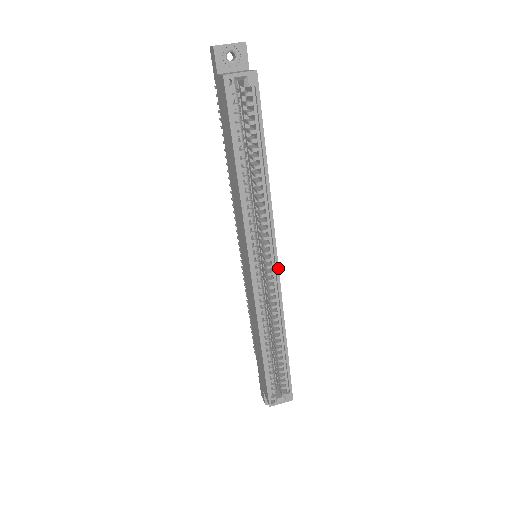
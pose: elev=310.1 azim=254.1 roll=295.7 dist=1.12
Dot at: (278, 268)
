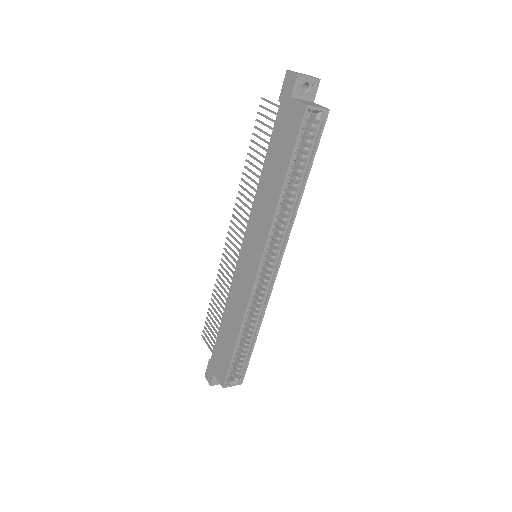
Dot at: occluded
